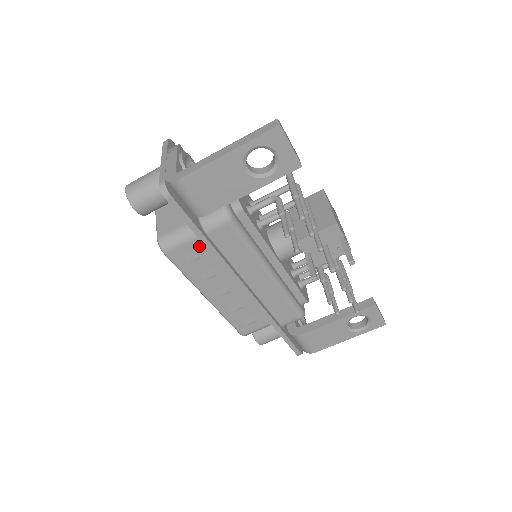
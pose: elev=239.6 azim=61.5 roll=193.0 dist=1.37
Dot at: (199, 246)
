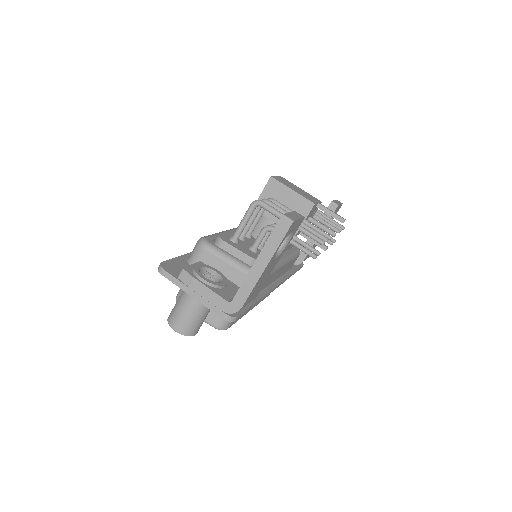
Dot at: occluded
